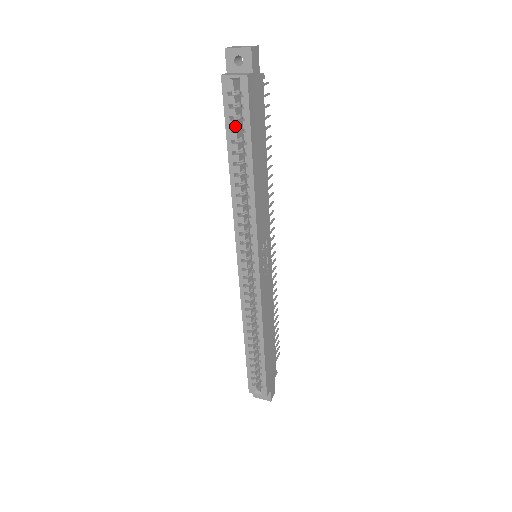
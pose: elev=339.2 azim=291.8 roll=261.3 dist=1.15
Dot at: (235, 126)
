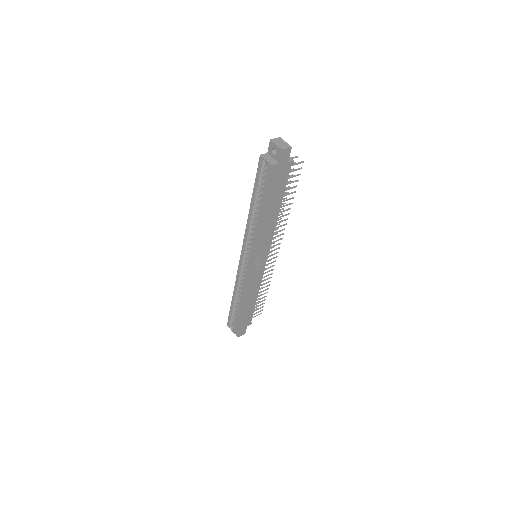
Dot at: (260, 185)
